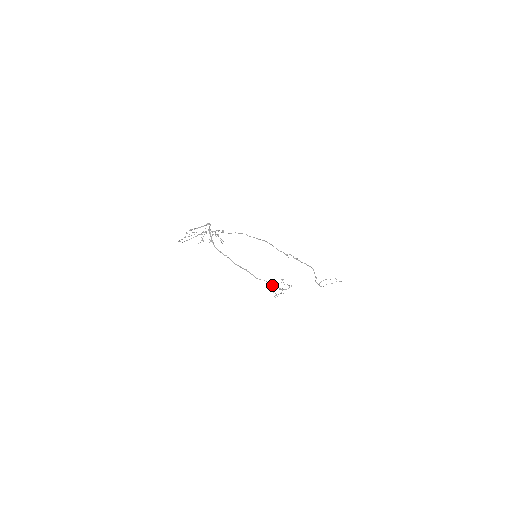
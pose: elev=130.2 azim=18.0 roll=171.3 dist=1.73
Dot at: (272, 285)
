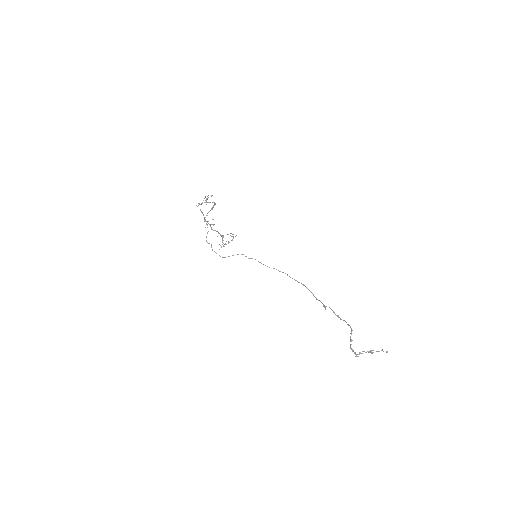
Dot at: (218, 232)
